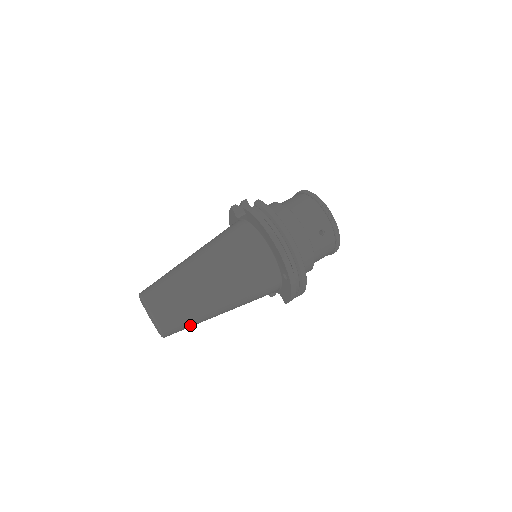
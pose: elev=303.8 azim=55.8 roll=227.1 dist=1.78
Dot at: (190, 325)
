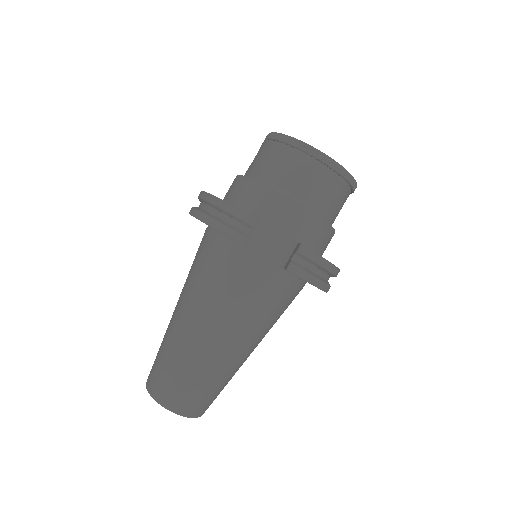
Dot at: occluded
